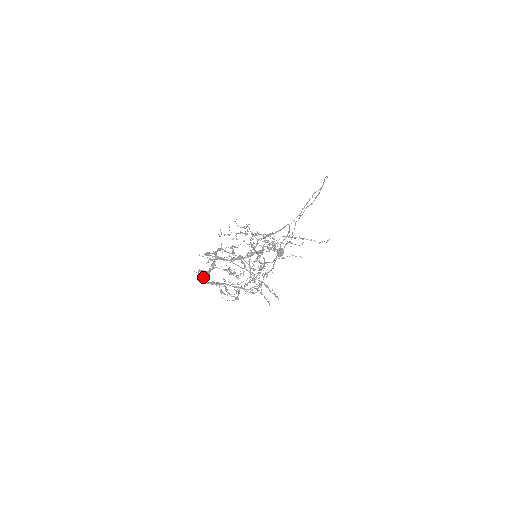
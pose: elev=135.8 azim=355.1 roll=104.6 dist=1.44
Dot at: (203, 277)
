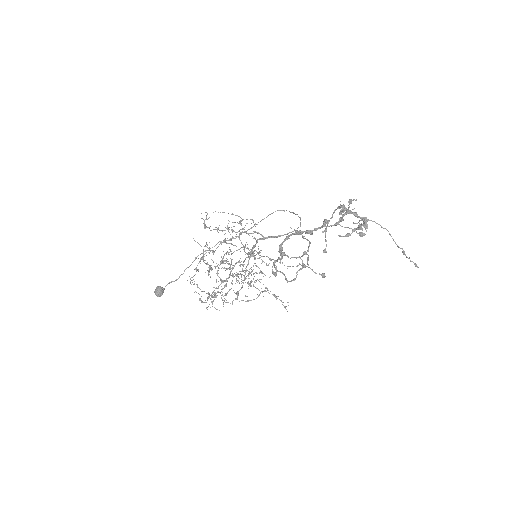
Dot at: (284, 241)
